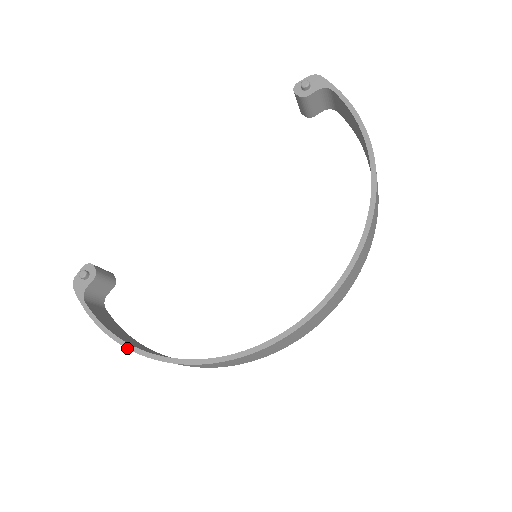
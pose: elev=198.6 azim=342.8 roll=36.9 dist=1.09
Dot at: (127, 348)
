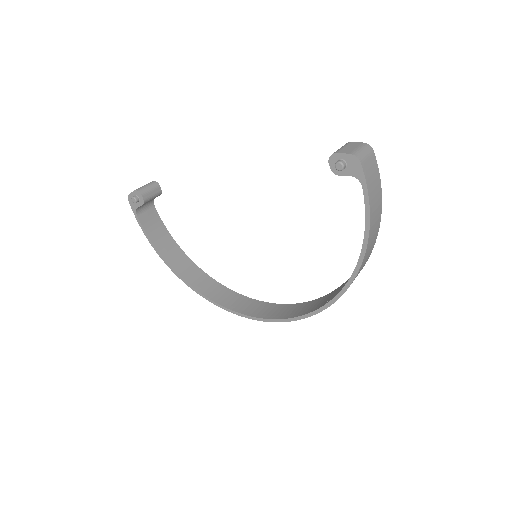
Dot at: (164, 262)
